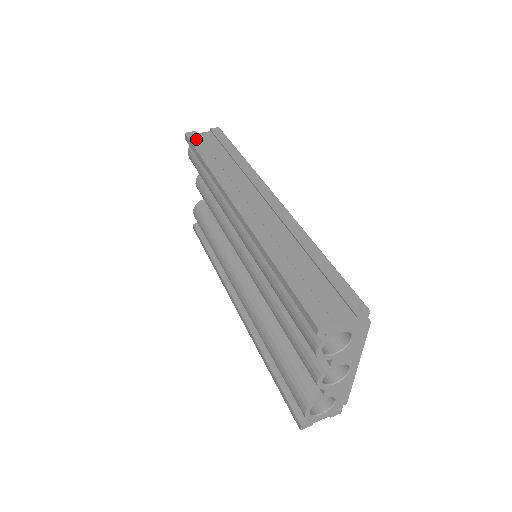
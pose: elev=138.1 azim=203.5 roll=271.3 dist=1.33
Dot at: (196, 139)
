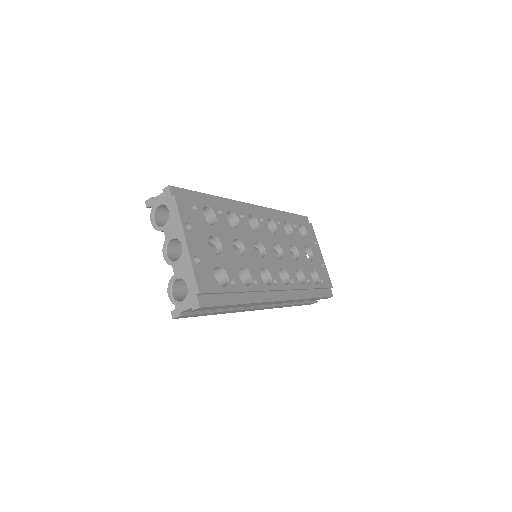
Dot at: occluded
